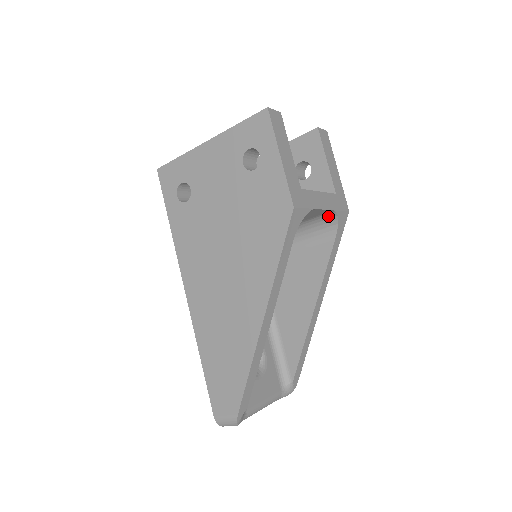
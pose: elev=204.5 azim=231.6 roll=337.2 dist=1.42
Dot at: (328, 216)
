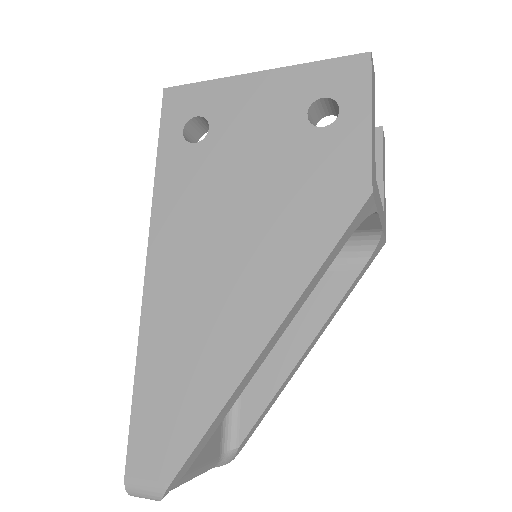
Dot at: (368, 236)
